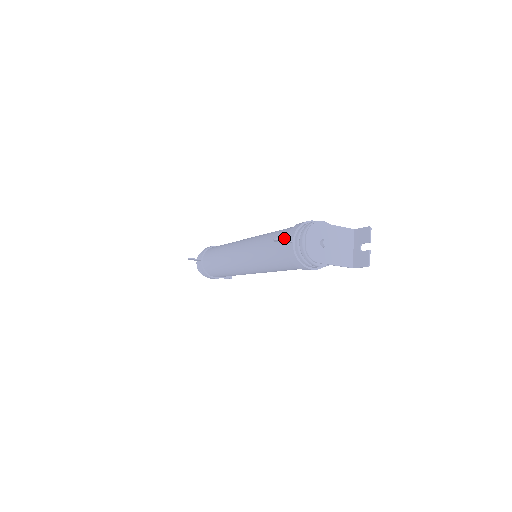
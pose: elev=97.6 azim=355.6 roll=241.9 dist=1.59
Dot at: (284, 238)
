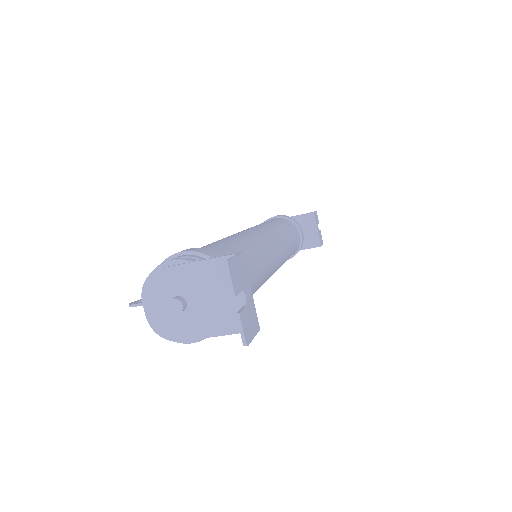
Dot at: occluded
